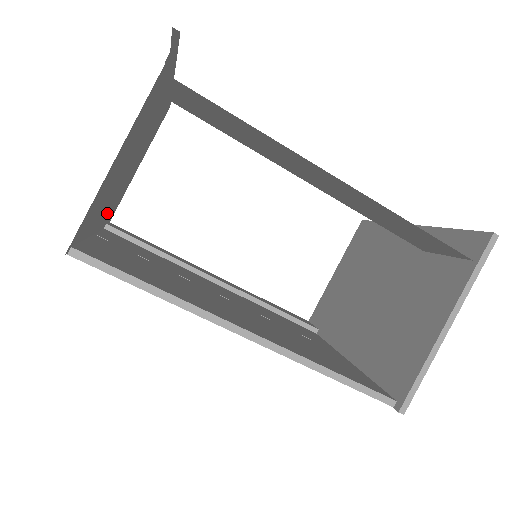
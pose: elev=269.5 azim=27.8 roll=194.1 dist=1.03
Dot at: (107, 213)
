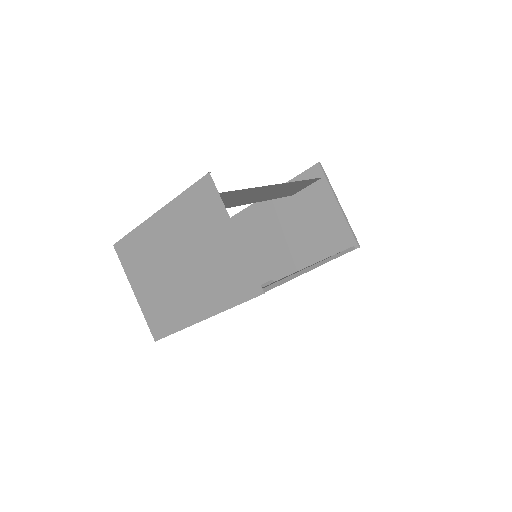
Dot at: (183, 309)
